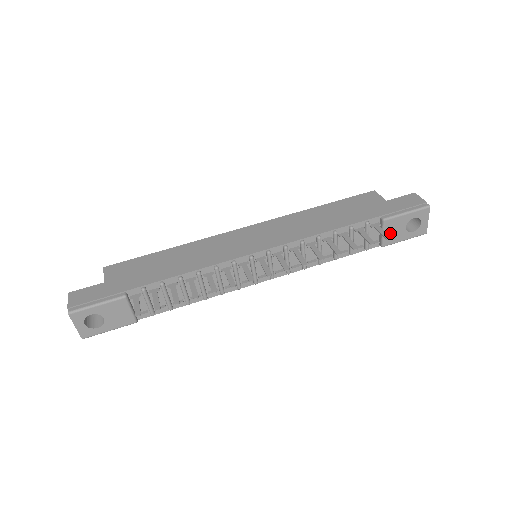
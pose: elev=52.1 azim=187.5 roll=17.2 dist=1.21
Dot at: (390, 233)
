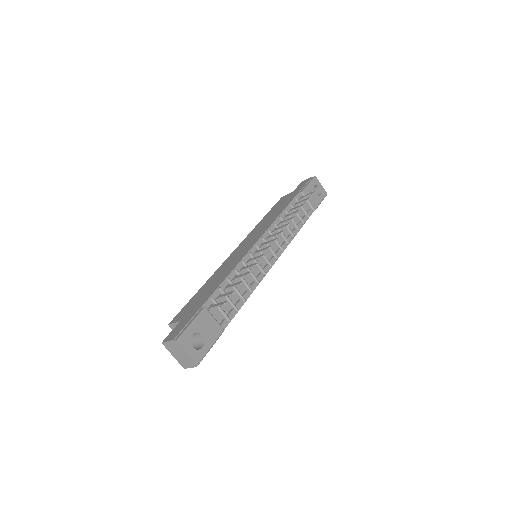
Dot at: (311, 200)
